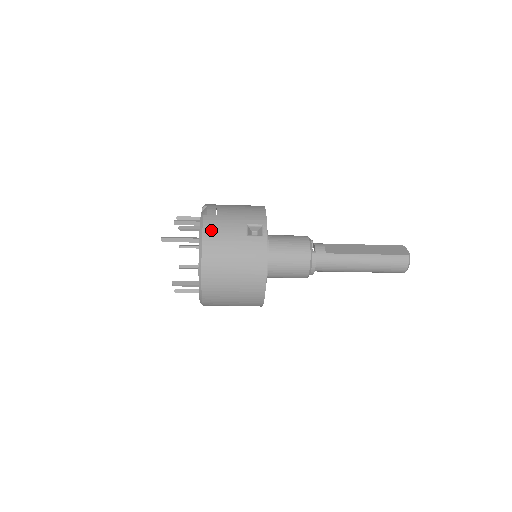
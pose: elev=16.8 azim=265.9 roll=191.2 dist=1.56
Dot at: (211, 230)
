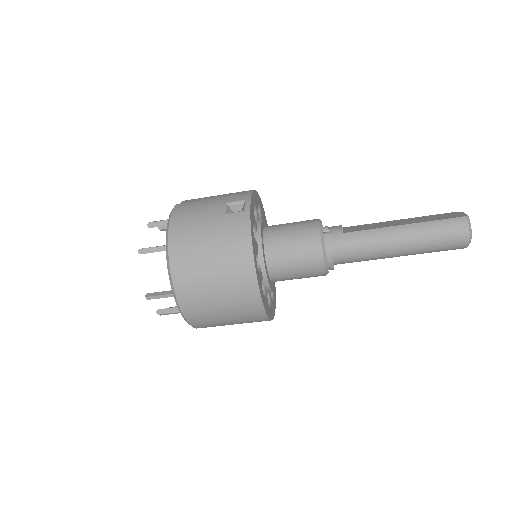
Dot at: (180, 216)
